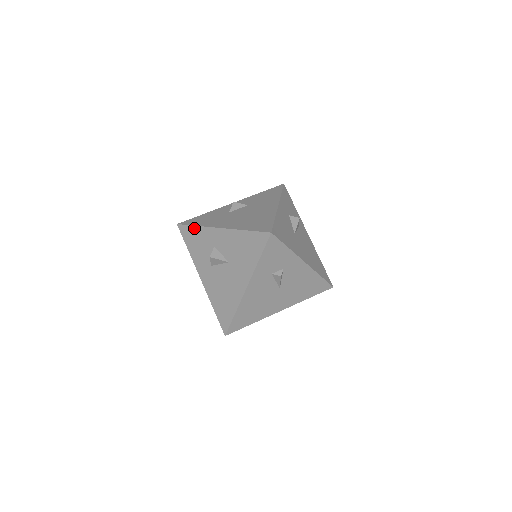
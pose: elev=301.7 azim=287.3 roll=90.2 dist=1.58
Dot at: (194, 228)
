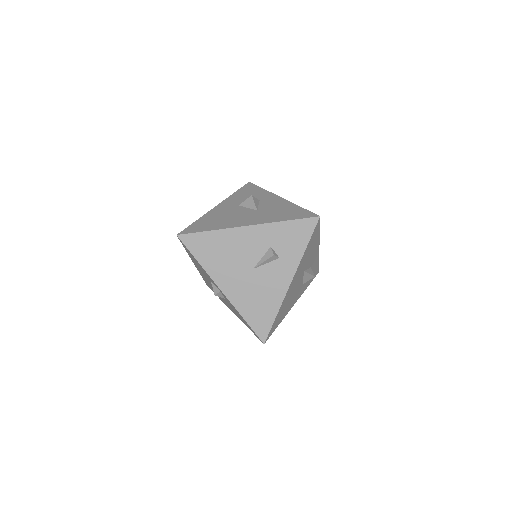
Dot at: (260, 188)
